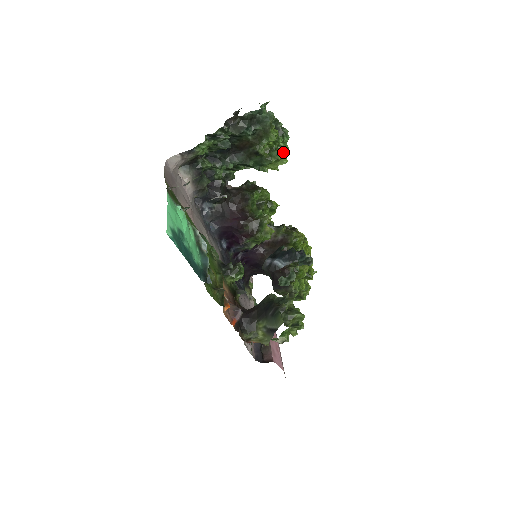
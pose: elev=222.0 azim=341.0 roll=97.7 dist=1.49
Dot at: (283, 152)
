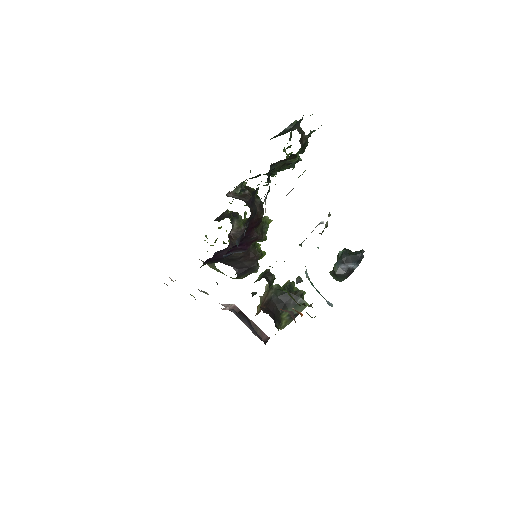
Dot at: occluded
